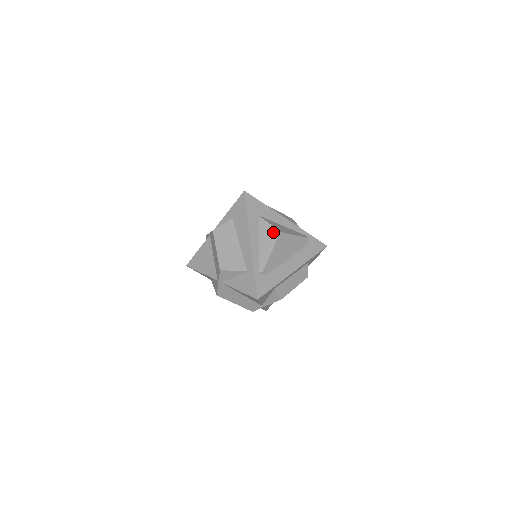
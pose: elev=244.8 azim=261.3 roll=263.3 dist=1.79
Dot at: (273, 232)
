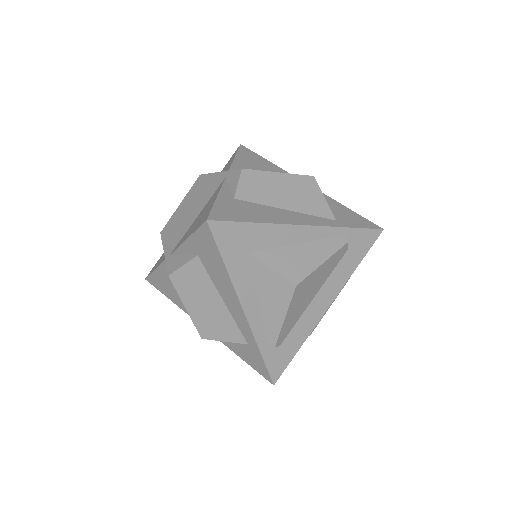
Dot at: (282, 286)
